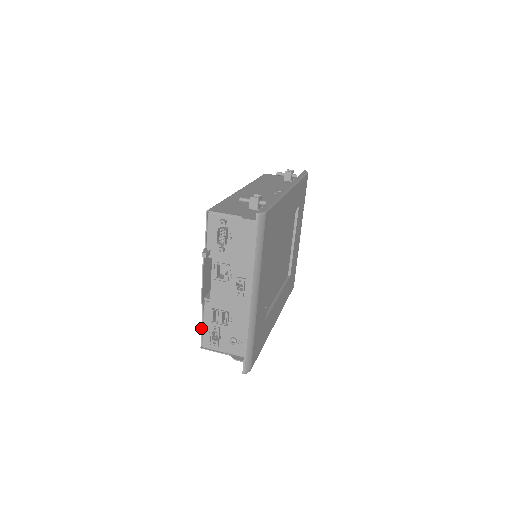
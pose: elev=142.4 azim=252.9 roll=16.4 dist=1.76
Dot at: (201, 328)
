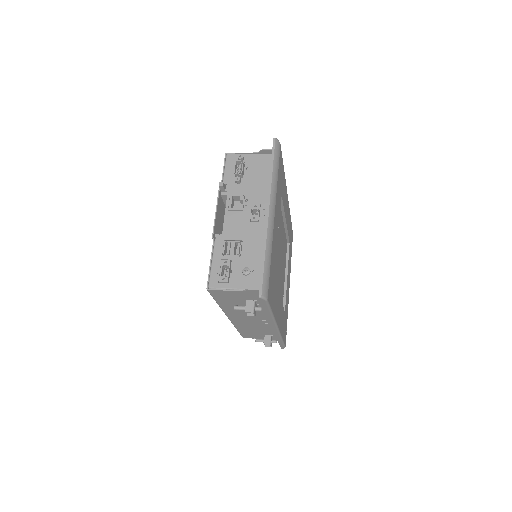
Dot at: occluded
